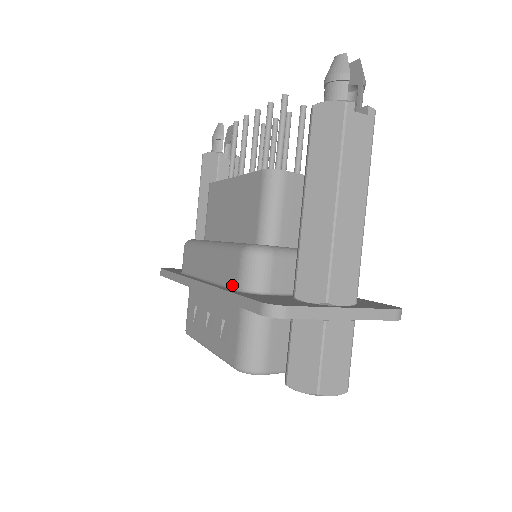
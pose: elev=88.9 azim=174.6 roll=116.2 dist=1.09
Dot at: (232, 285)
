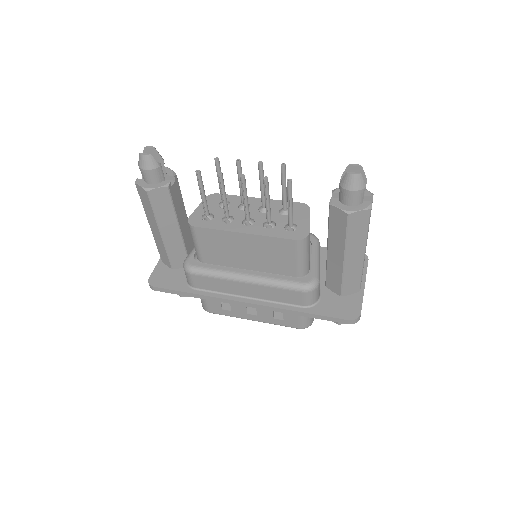
Dot at: (296, 304)
